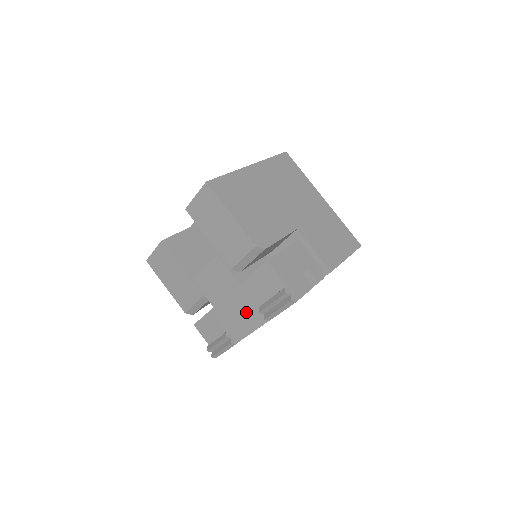
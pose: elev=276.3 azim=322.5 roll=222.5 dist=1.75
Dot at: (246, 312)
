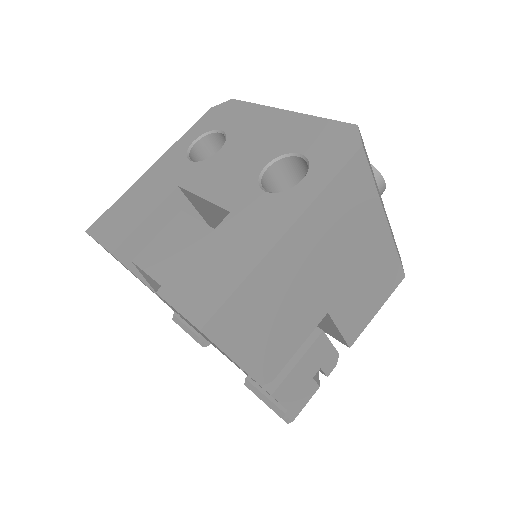
Dot at: occluded
